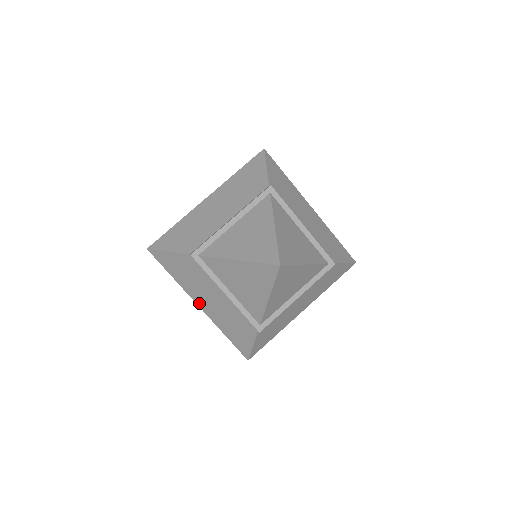
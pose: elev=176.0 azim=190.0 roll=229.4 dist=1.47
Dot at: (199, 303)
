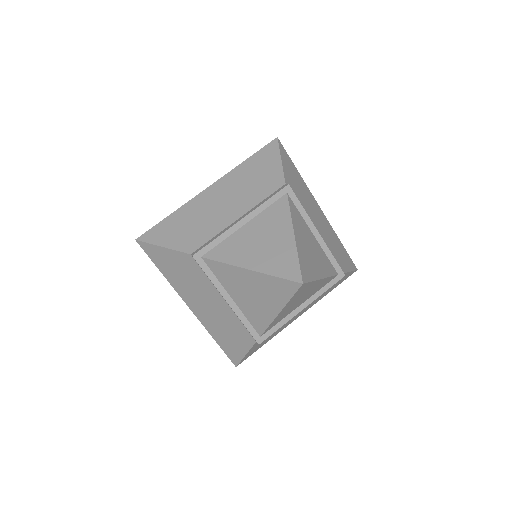
Dot at: (190, 304)
